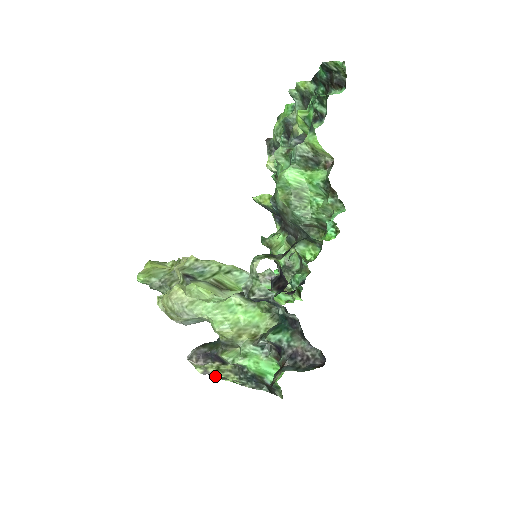
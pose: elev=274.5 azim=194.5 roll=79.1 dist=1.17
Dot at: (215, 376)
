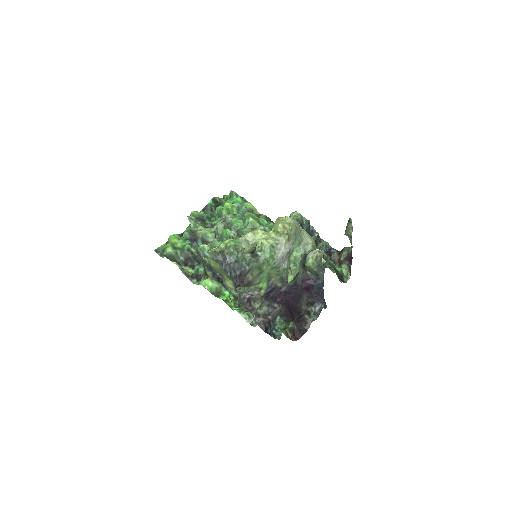
Dot at: (328, 266)
